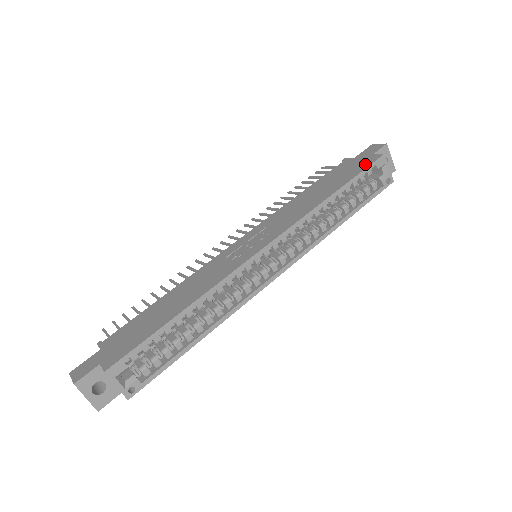
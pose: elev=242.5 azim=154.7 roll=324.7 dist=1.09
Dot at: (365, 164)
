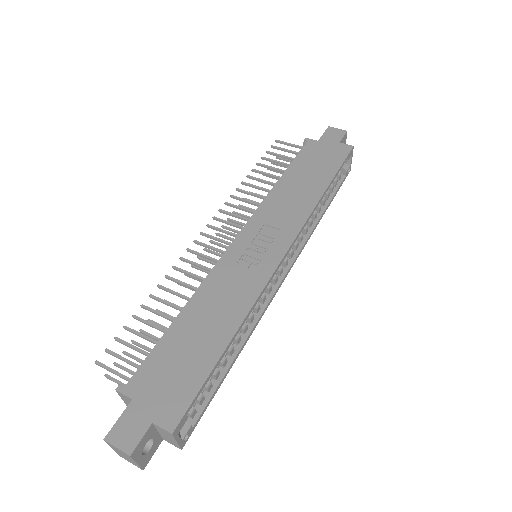
Dot at: (339, 155)
